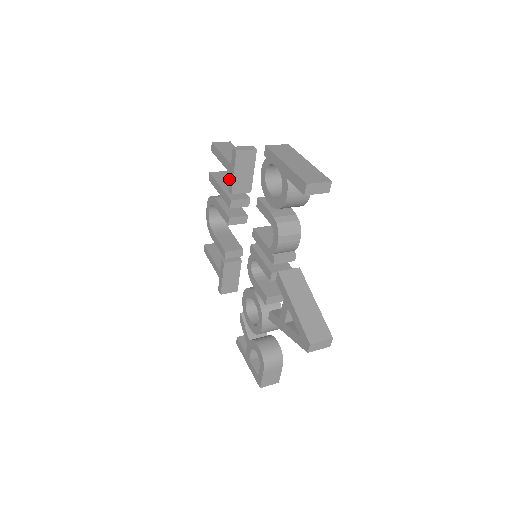
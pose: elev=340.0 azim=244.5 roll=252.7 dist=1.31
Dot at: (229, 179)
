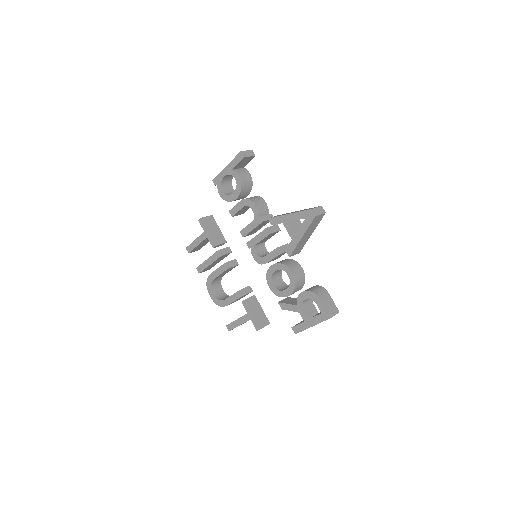
Dot at: (209, 241)
